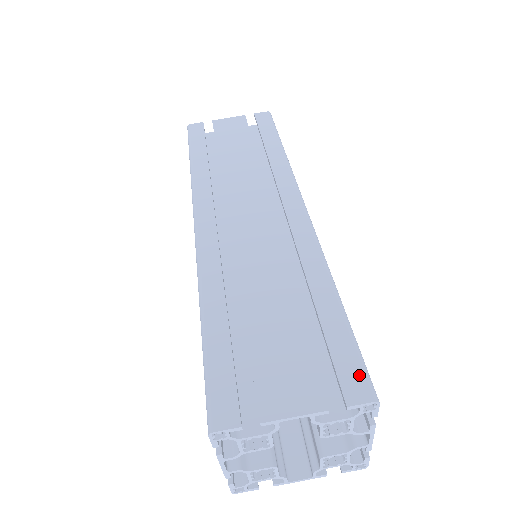
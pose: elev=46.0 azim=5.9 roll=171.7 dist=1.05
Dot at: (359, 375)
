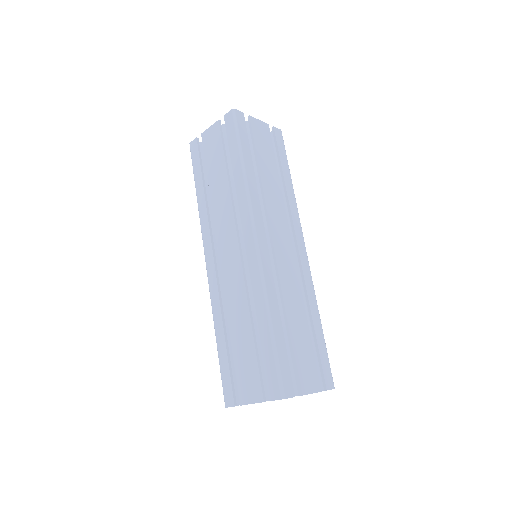
Dot at: (330, 374)
